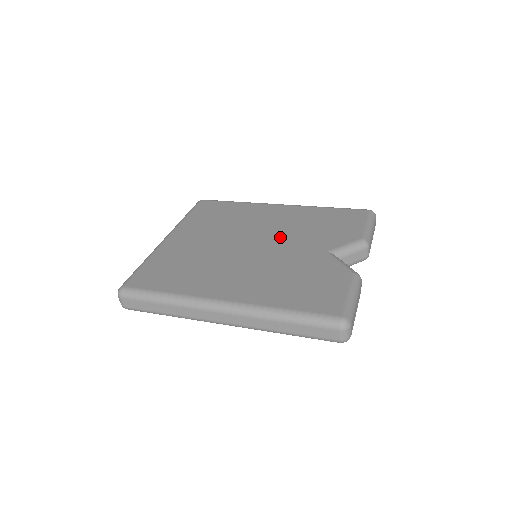
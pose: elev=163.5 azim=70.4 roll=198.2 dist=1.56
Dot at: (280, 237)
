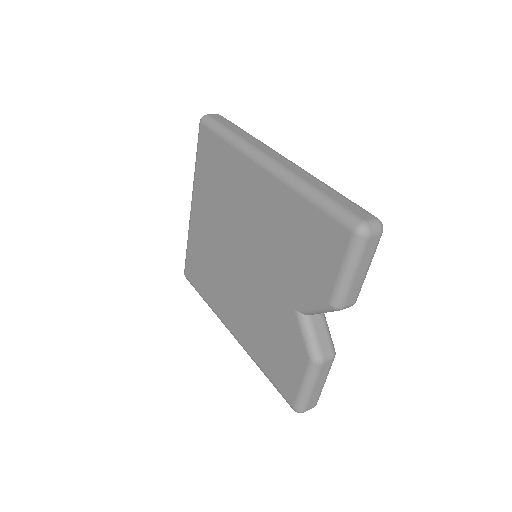
Dot at: (261, 255)
